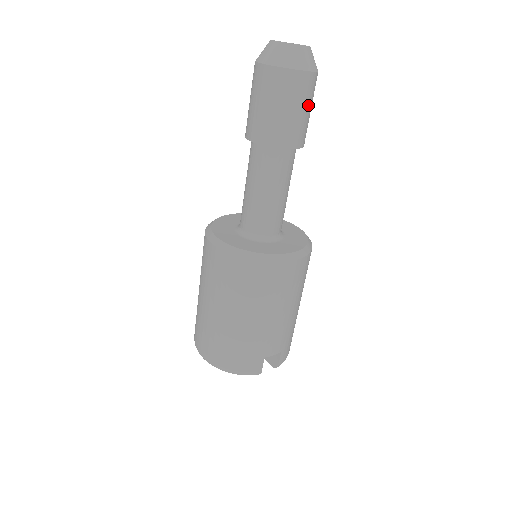
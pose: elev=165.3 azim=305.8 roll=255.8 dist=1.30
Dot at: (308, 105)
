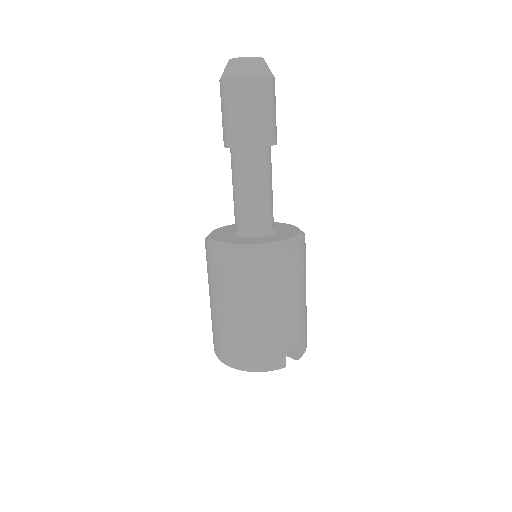
Dot at: (273, 106)
